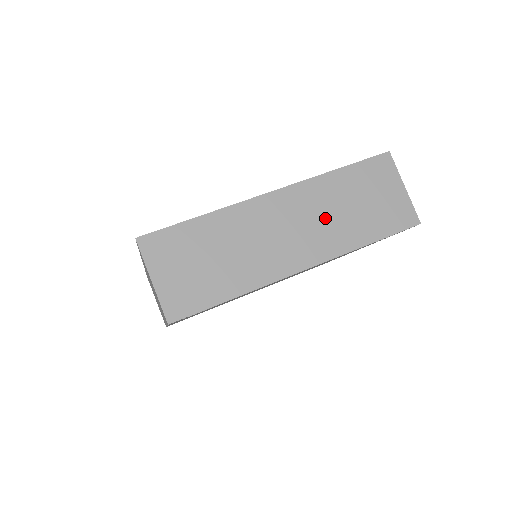
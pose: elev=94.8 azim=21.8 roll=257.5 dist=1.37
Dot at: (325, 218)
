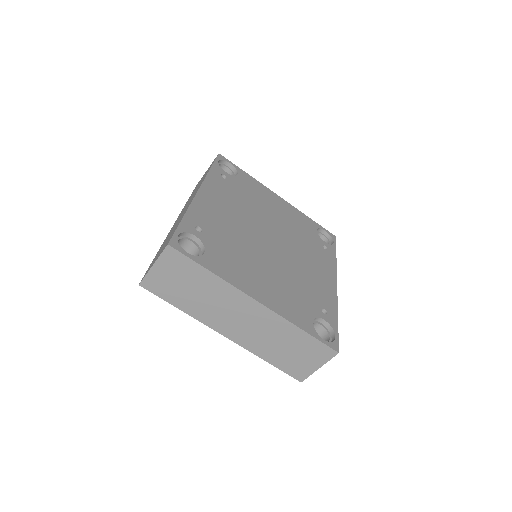
Dot at: (264, 335)
